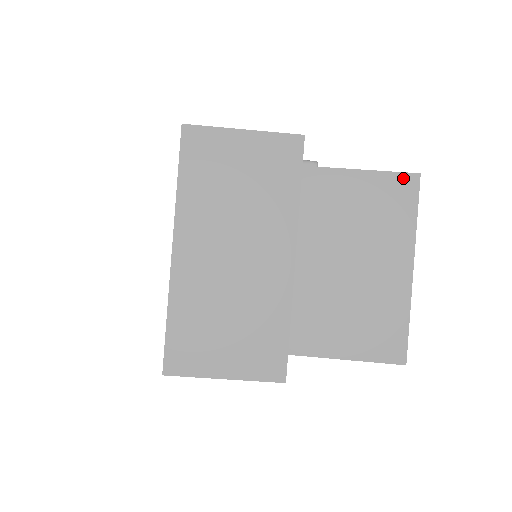
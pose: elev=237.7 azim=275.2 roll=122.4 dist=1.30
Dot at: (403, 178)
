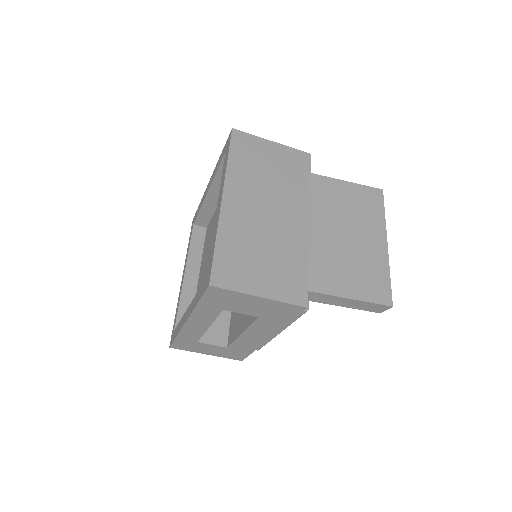
Dot at: (373, 190)
